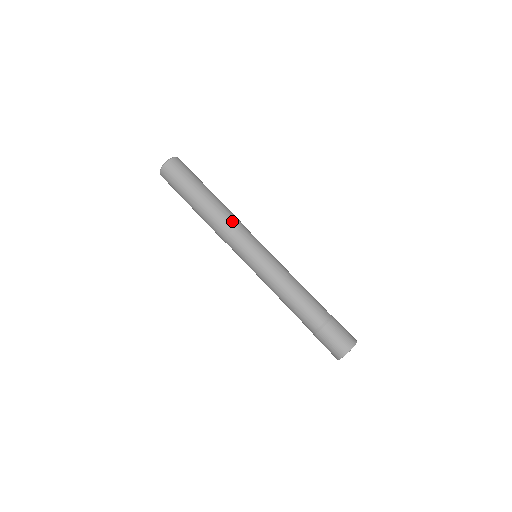
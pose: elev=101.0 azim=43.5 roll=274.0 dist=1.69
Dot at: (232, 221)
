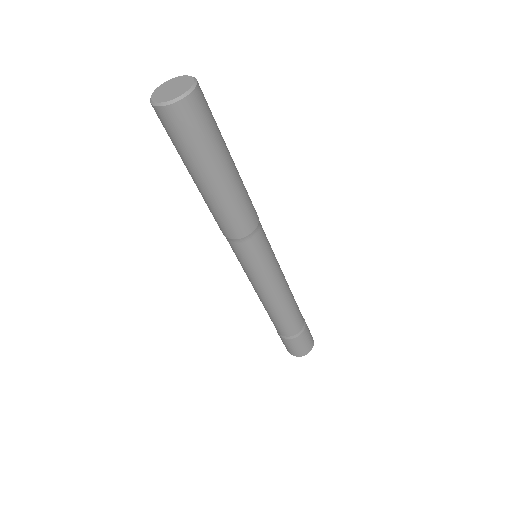
Dot at: (225, 231)
